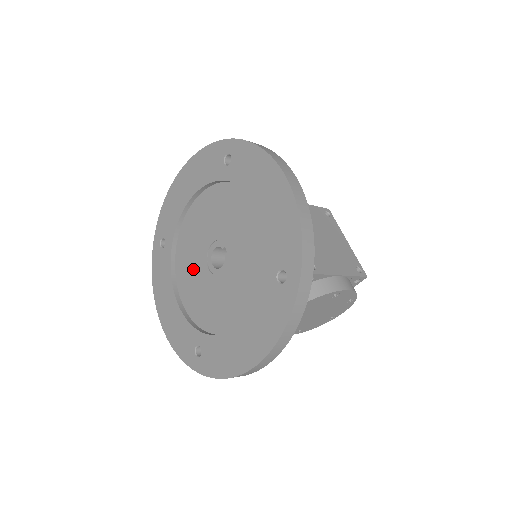
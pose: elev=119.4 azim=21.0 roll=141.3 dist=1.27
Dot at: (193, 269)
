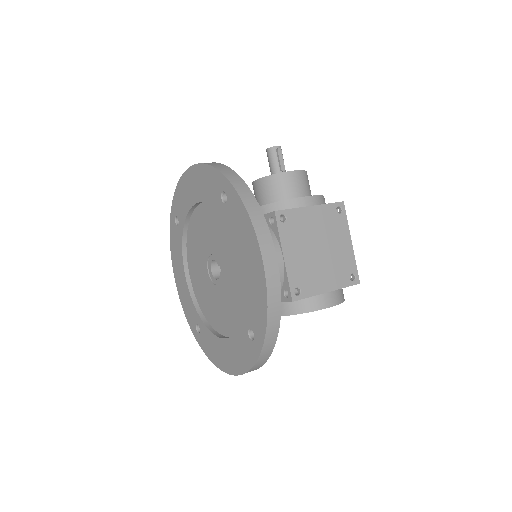
Dot at: (198, 262)
